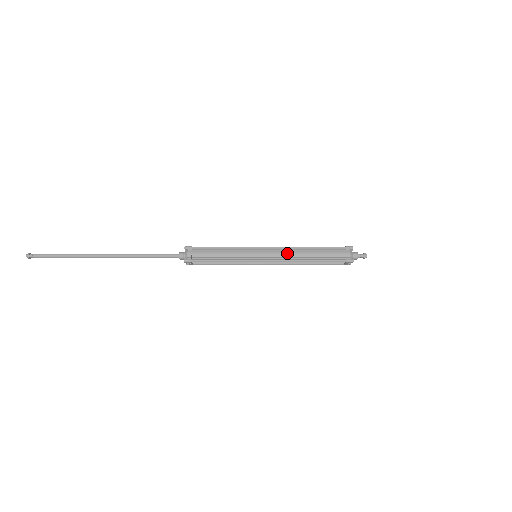
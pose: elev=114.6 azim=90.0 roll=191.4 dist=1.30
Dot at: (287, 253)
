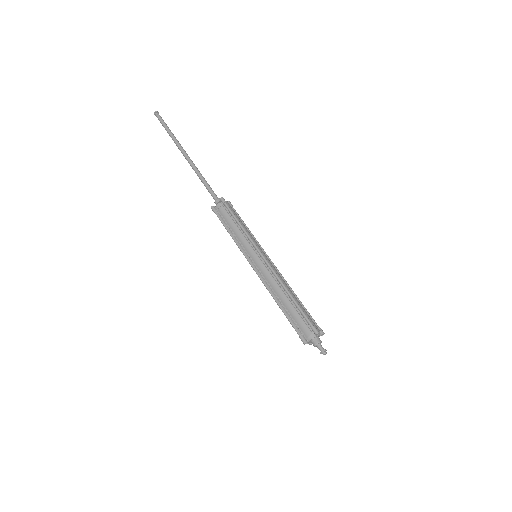
Dot at: (271, 278)
